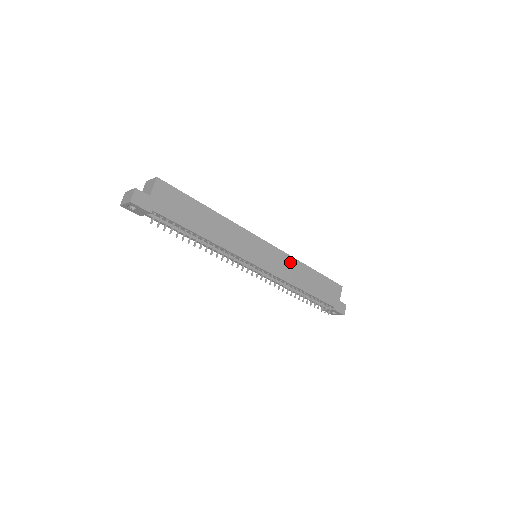
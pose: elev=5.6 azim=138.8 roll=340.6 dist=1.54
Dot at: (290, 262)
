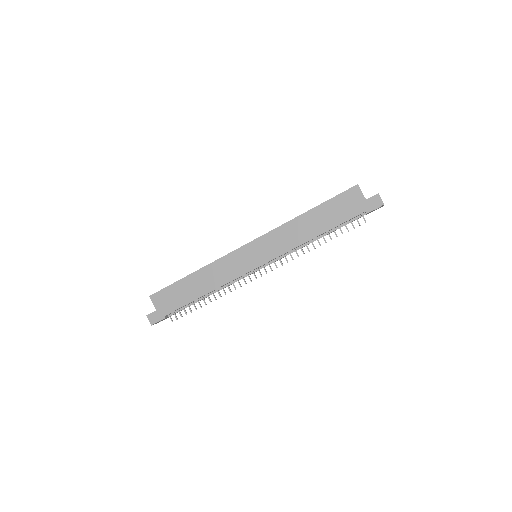
Dot at: (282, 231)
